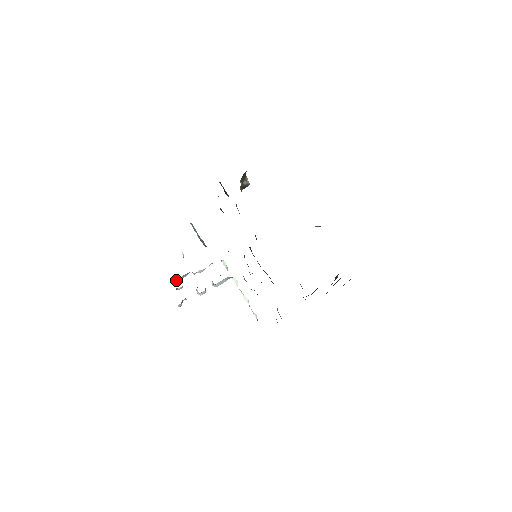
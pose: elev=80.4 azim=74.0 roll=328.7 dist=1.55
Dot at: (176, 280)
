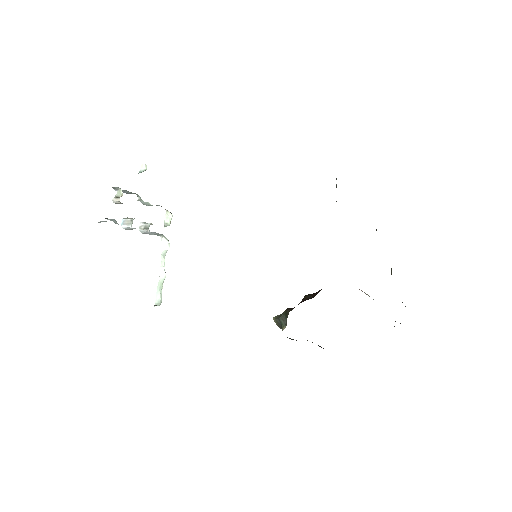
Dot at: occluded
